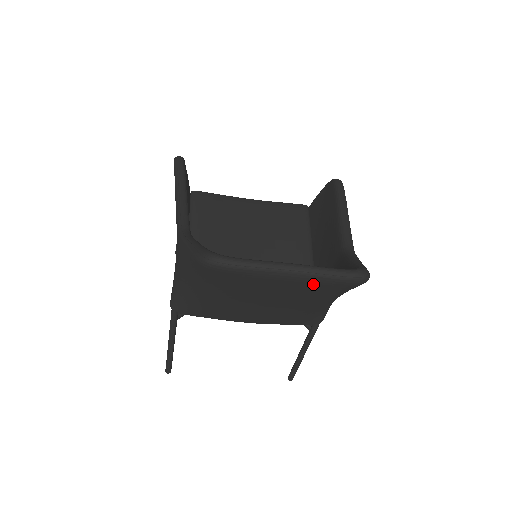
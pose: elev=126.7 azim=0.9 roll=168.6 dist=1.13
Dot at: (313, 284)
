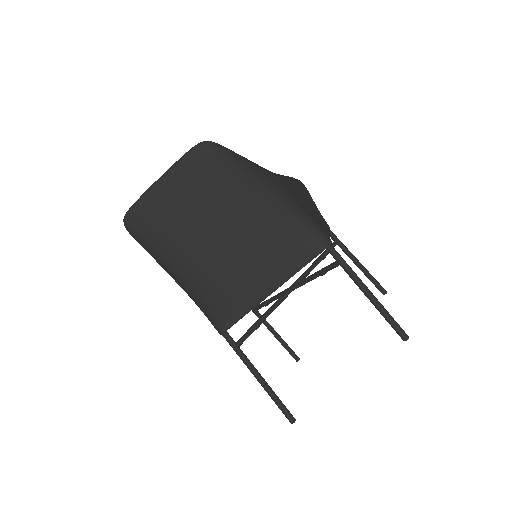
Dot at: (184, 178)
